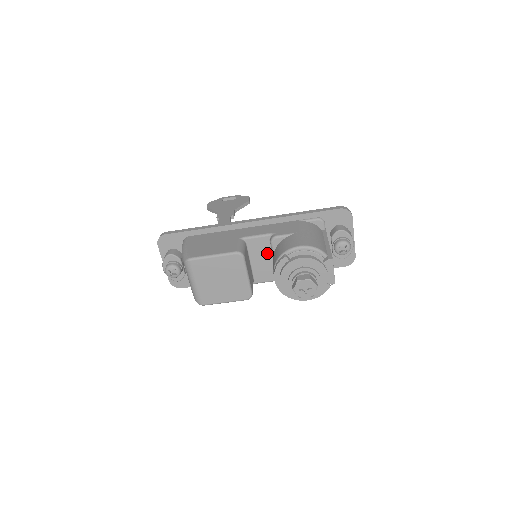
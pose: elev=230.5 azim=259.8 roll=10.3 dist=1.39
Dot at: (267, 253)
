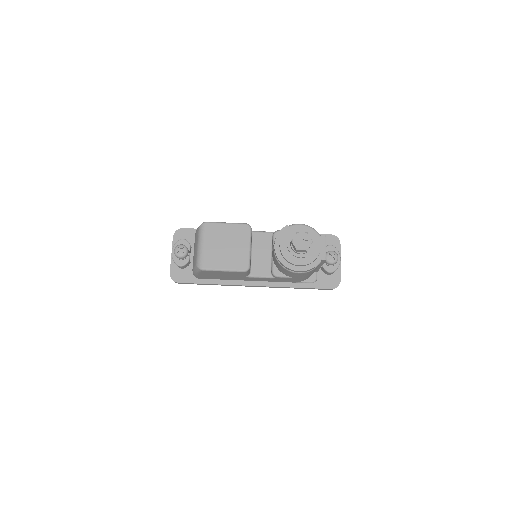
Dot at: (267, 248)
